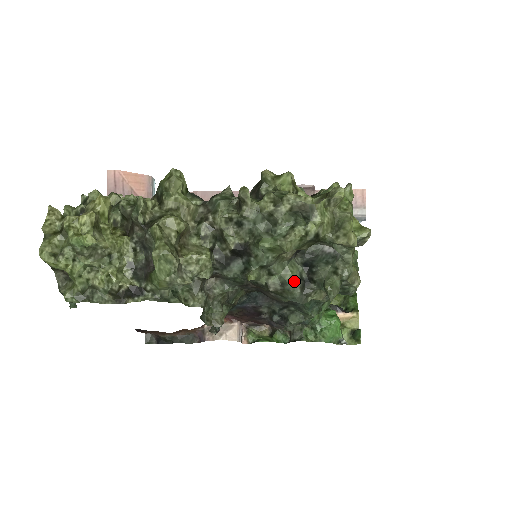
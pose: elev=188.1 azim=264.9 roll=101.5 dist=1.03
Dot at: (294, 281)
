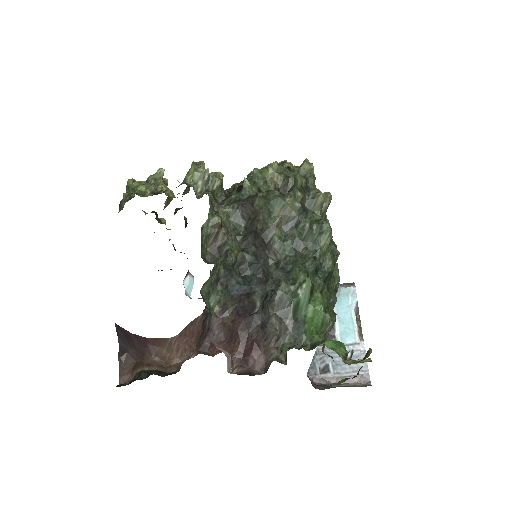
Dot at: occluded
